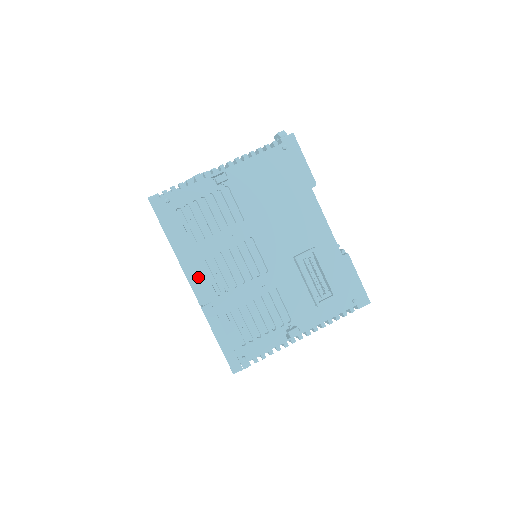
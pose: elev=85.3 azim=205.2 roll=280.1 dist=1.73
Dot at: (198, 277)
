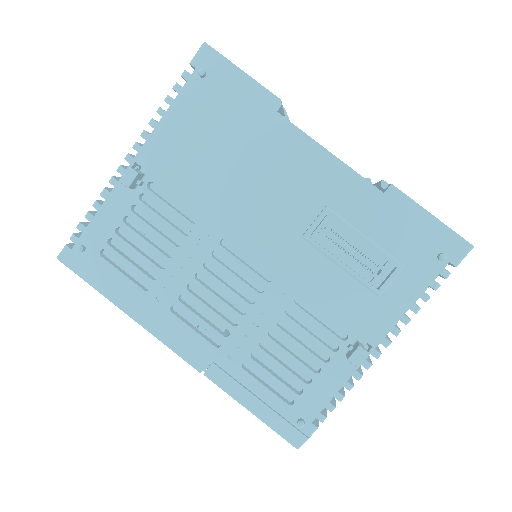
Dot at: (177, 334)
